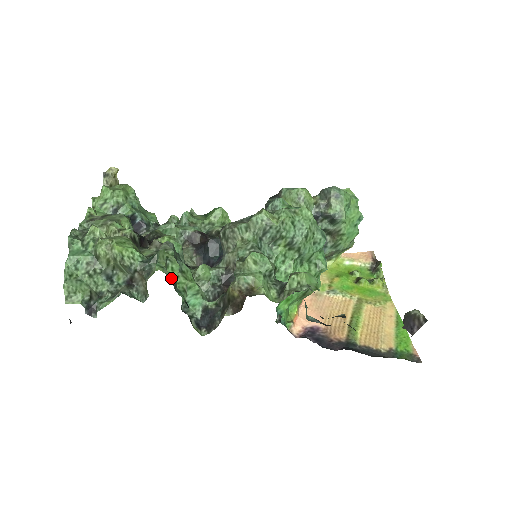
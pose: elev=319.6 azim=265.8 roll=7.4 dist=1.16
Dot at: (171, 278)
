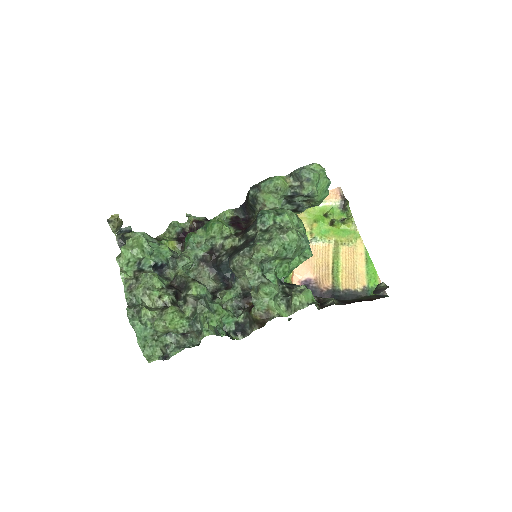
Dot at: (215, 332)
